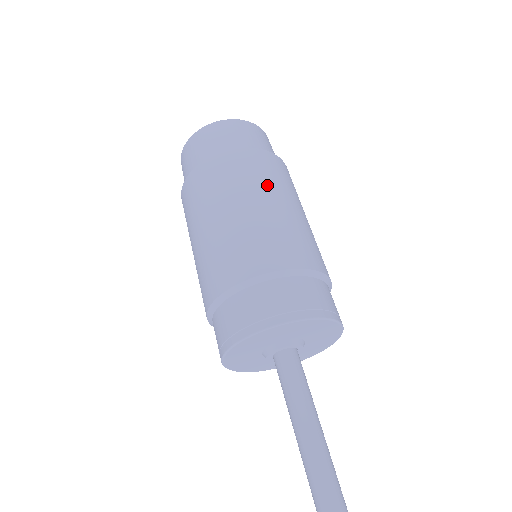
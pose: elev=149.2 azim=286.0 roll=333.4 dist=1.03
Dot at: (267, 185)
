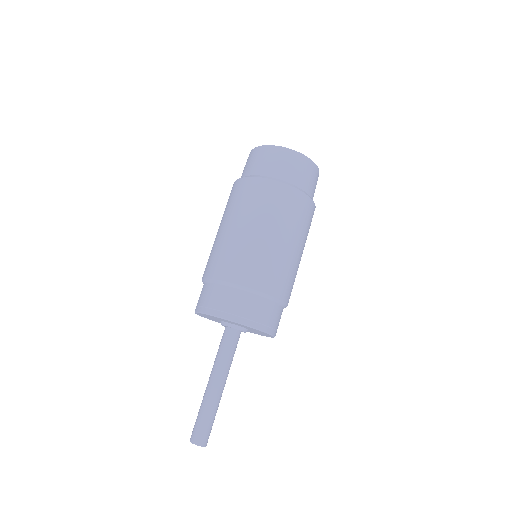
Dot at: (249, 212)
